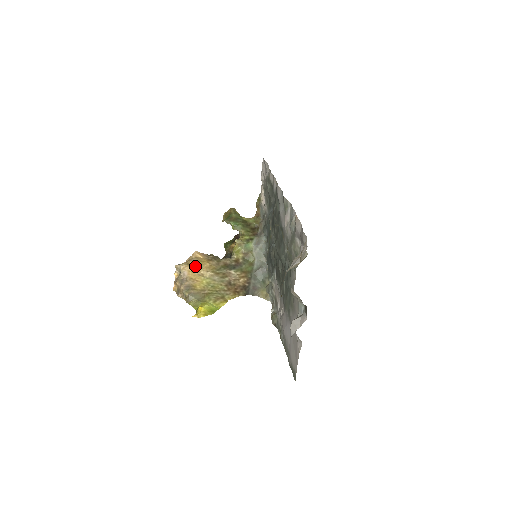
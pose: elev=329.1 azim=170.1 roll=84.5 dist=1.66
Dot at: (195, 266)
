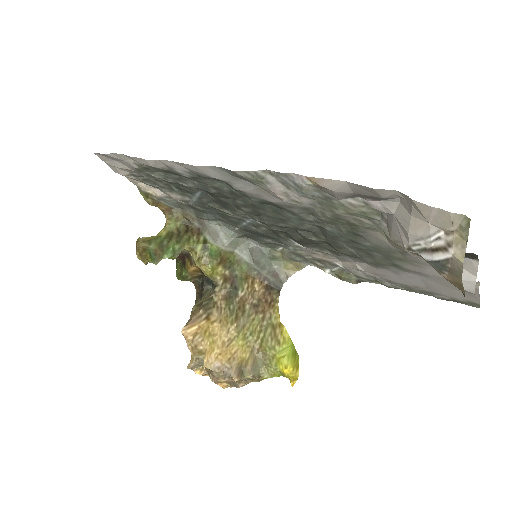
Dot at: (212, 345)
